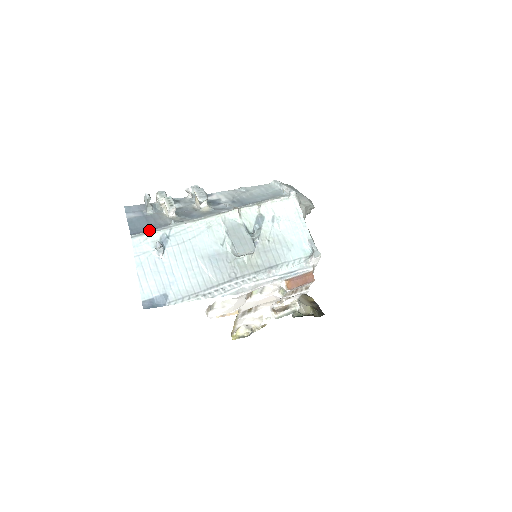
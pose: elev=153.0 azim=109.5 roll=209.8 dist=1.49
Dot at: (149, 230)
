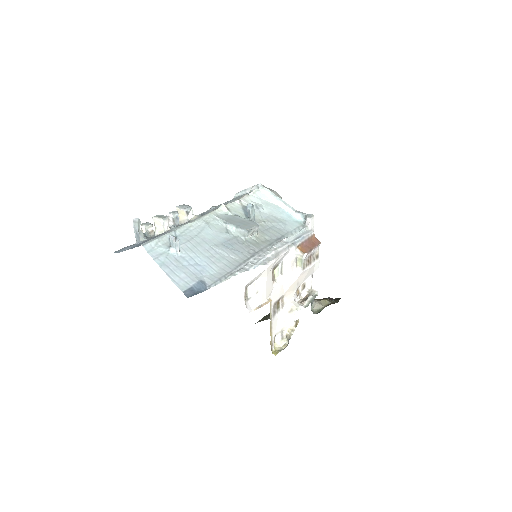
Dot at: occluded
